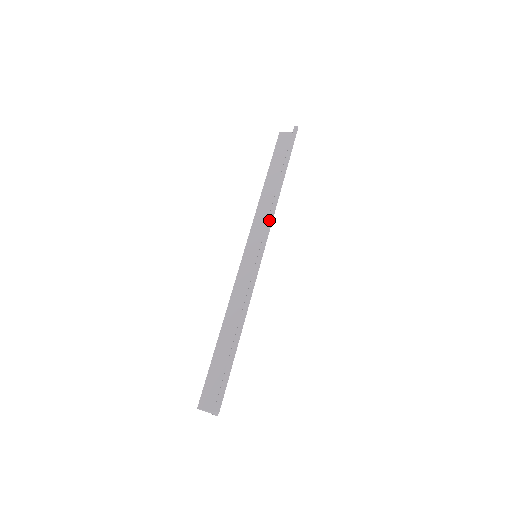
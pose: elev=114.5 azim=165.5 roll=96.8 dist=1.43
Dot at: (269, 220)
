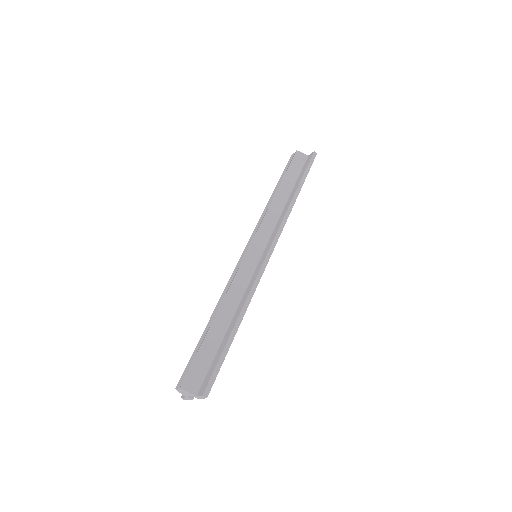
Dot at: (280, 228)
